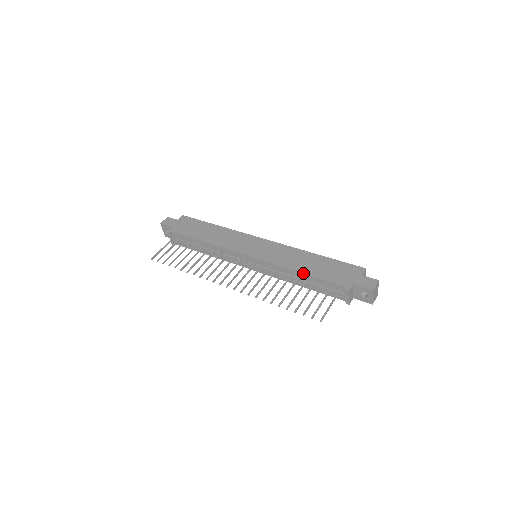
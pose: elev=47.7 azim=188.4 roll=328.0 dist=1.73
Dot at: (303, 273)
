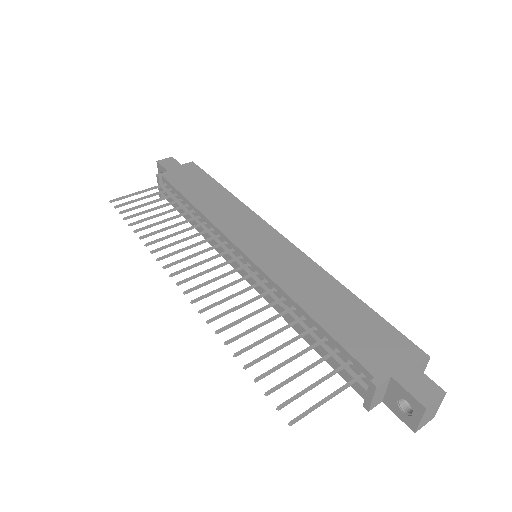
Dot at: (309, 315)
